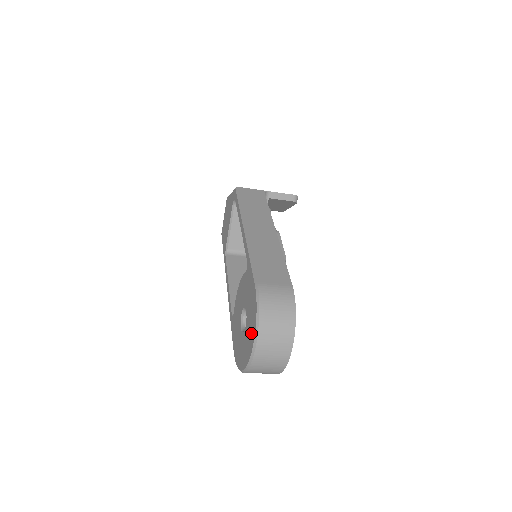
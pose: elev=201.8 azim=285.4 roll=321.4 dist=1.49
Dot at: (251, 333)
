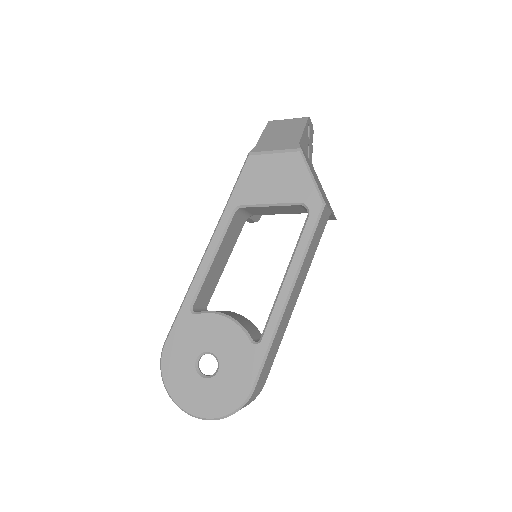
Dot at: (210, 406)
